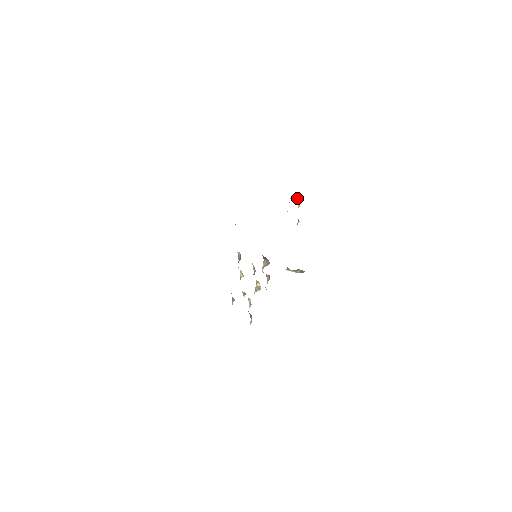
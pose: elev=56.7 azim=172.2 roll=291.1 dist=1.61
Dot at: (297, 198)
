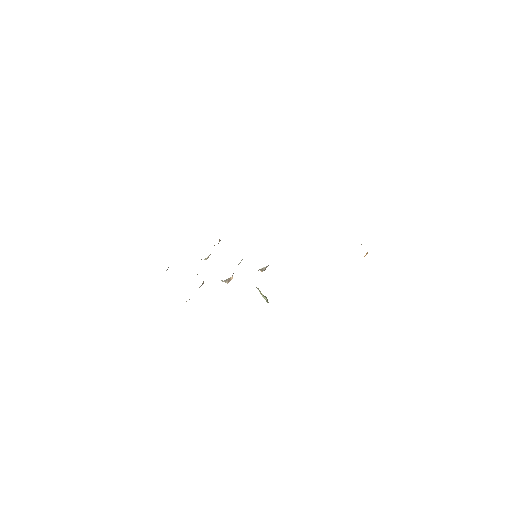
Dot at: occluded
